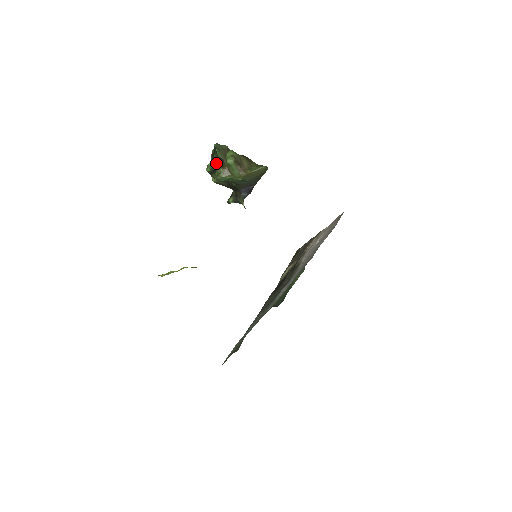
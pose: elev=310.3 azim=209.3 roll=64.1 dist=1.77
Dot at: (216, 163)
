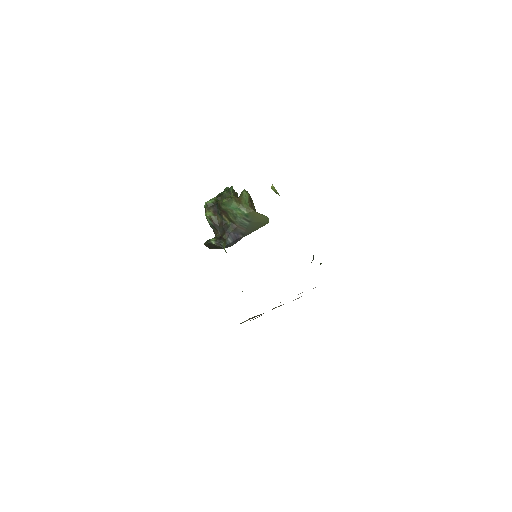
Dot at: occluded
